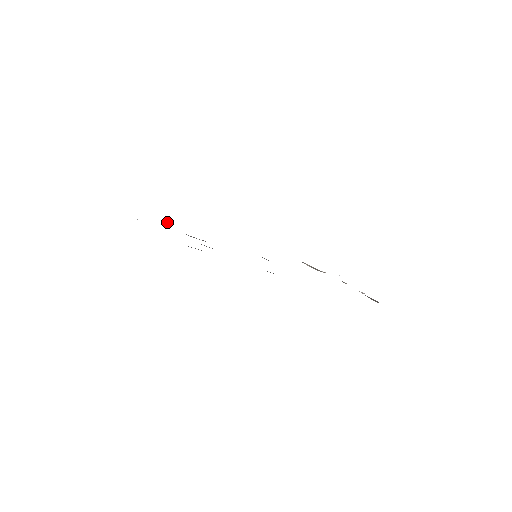
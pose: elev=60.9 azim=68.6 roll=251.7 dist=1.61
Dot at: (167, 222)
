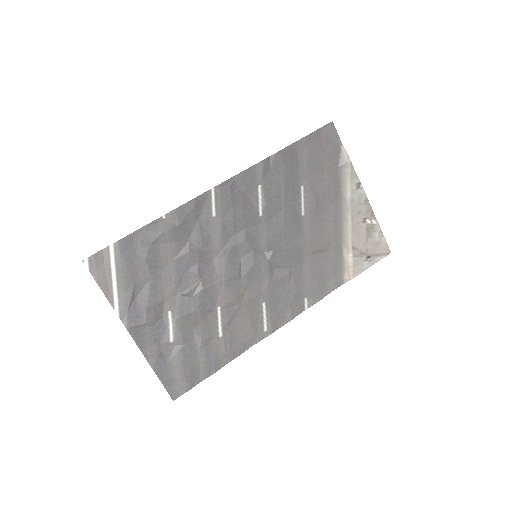
Dot at: (179, 348)
